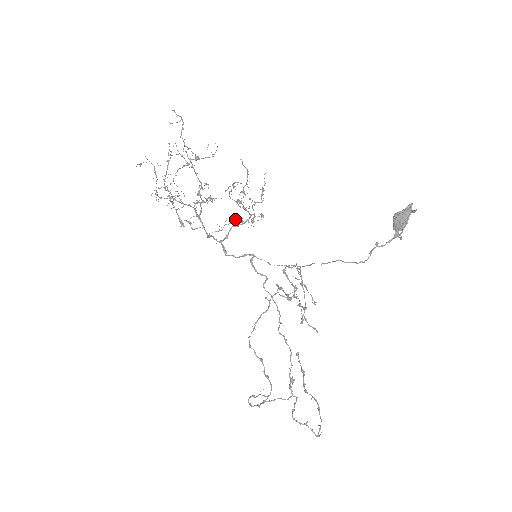
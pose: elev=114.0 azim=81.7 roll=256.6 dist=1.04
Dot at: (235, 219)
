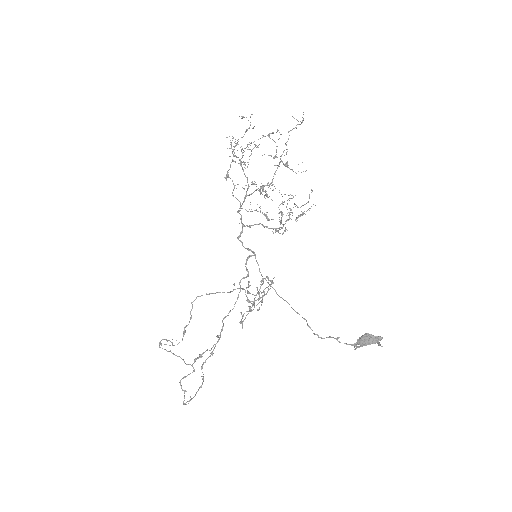
Dot at: occluded
